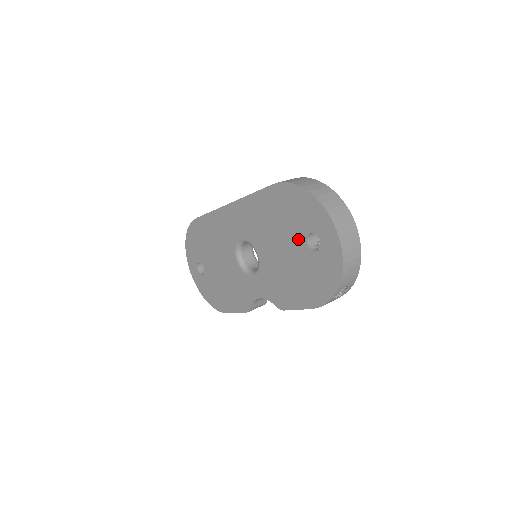
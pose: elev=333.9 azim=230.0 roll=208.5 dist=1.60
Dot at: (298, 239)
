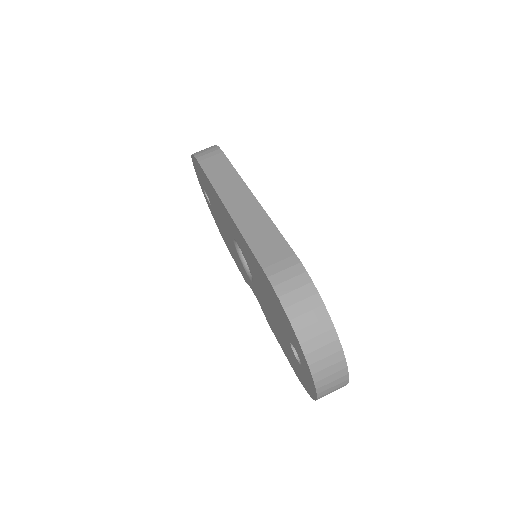
Dot at: (283, 330)
